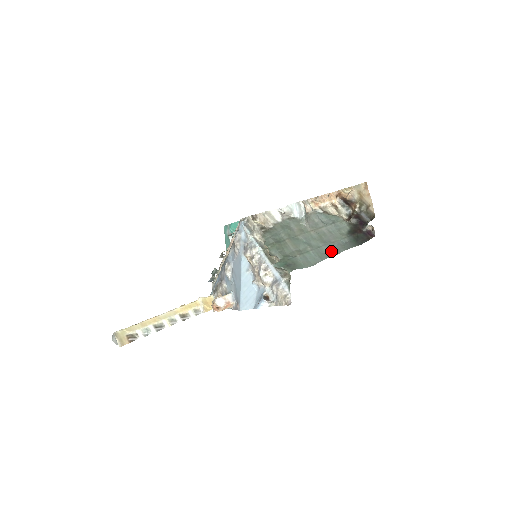
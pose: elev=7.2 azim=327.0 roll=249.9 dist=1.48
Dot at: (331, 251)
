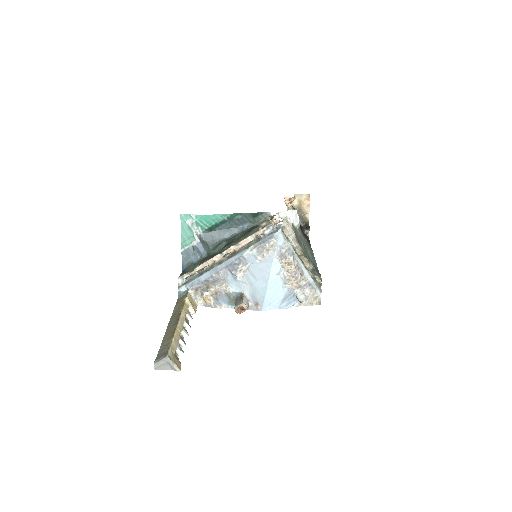
Dot at: (312, 254)
